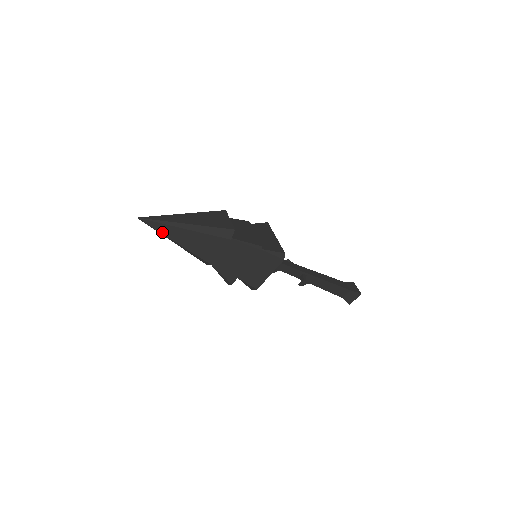
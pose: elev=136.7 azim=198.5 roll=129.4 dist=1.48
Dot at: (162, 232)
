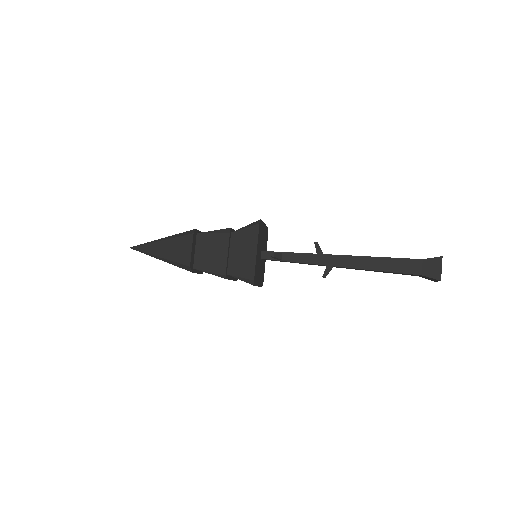
Dot at: occluded
